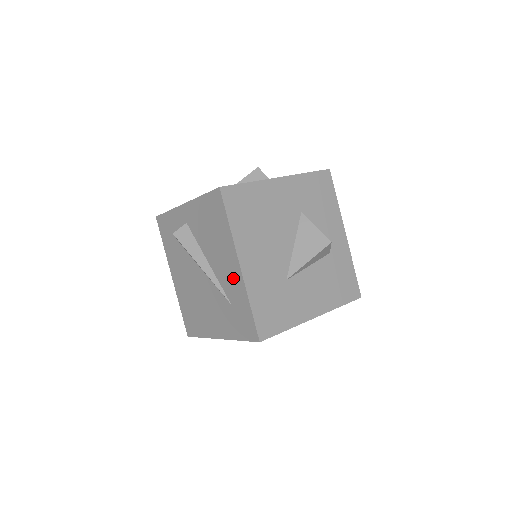
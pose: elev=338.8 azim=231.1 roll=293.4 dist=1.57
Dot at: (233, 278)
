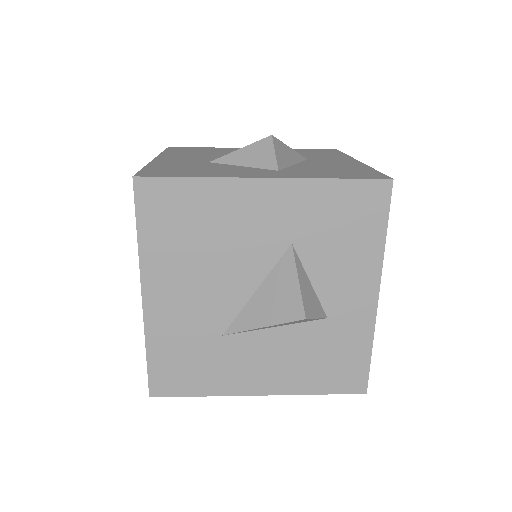
Dot at: occluded
